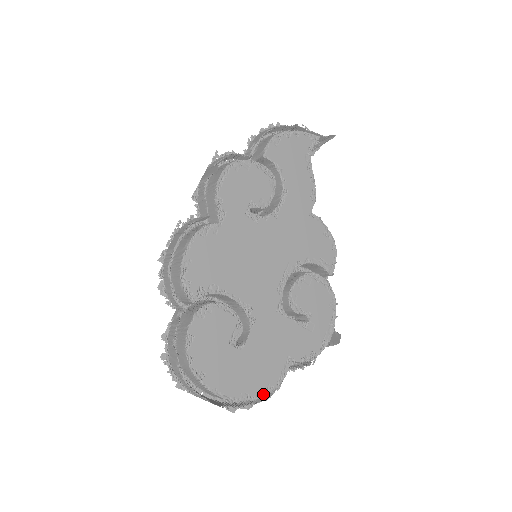
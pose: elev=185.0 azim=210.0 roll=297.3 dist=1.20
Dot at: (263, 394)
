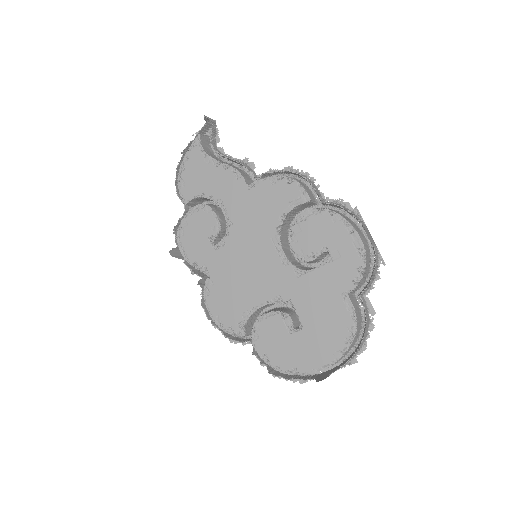
Dot at: (350, 339)
